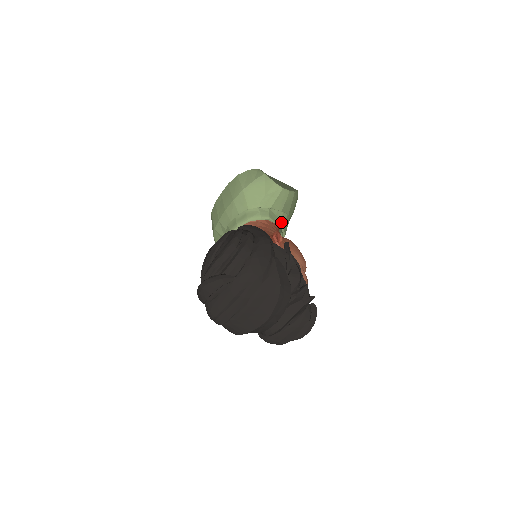
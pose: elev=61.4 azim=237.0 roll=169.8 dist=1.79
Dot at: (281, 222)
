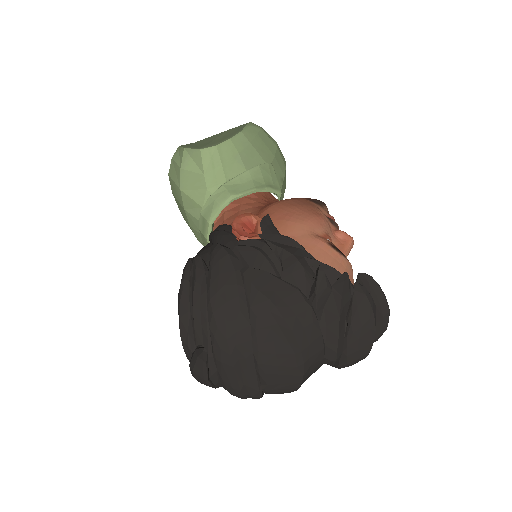
Dot at: (256, 184)
